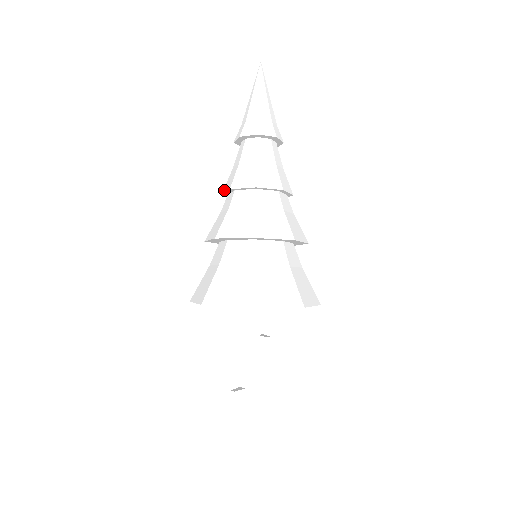
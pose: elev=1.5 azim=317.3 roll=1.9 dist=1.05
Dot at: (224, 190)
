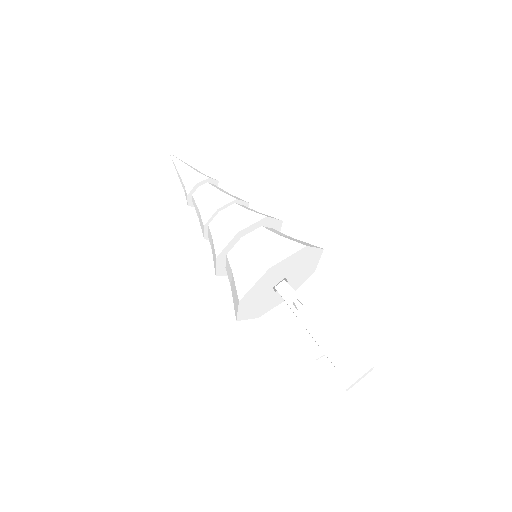
Dot at: occluded
